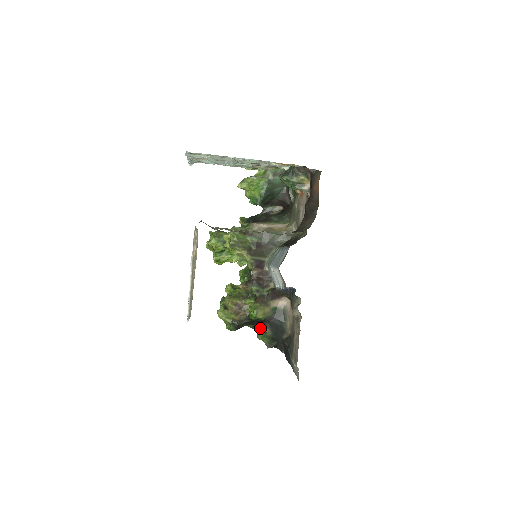
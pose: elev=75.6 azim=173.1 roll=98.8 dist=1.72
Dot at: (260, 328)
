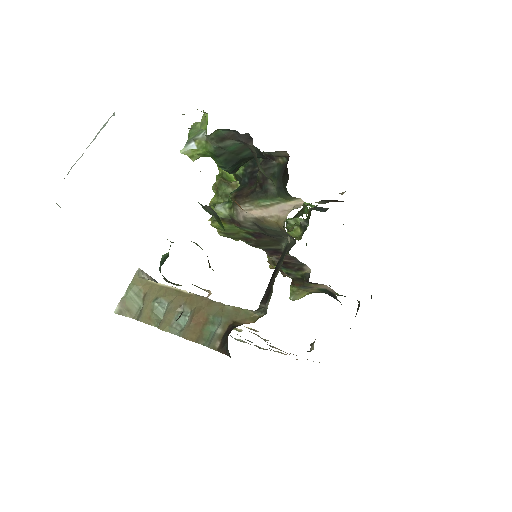
Dot at: occluded
